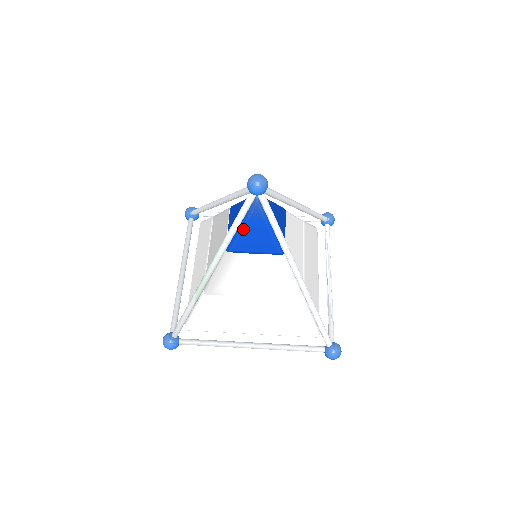
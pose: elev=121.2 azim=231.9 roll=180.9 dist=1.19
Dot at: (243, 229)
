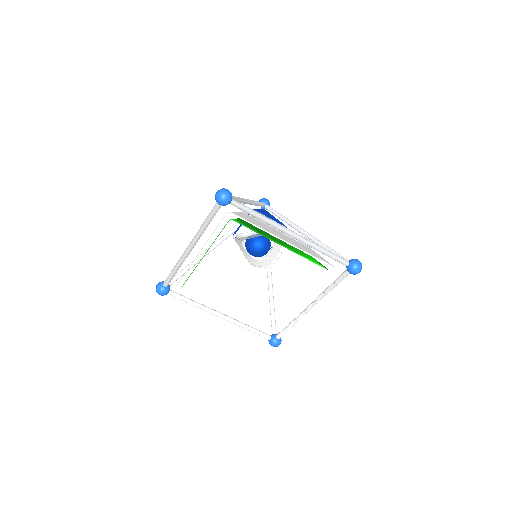
Dot at: (260, 209)
